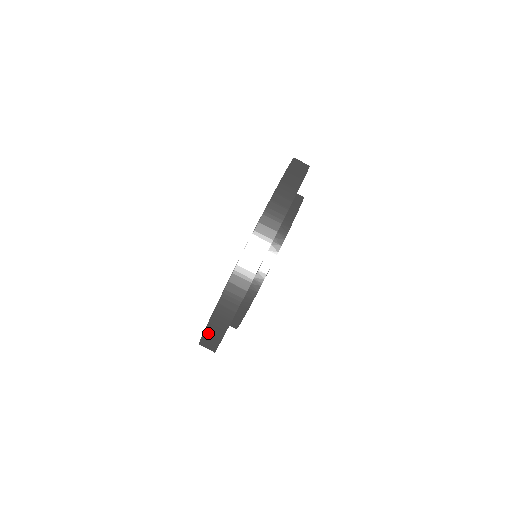
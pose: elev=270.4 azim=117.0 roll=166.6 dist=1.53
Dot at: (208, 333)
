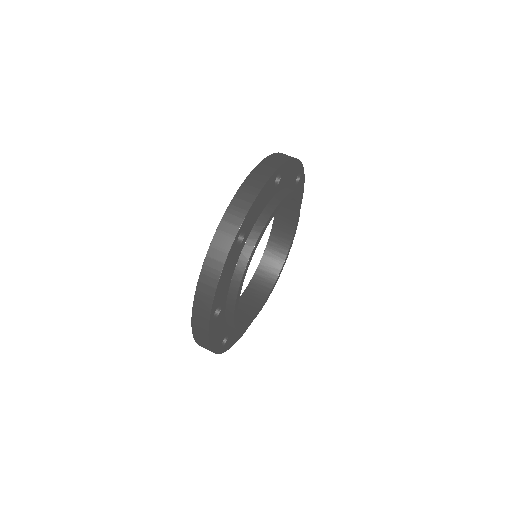
Dot at: (207, 265)
